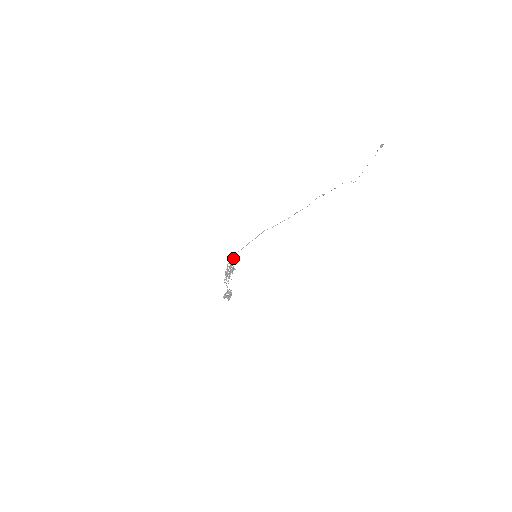
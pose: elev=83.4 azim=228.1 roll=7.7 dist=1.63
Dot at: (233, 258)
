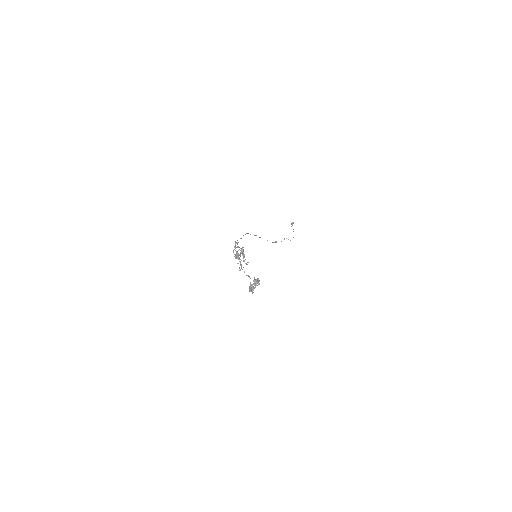
Dot at: (235, 244)
